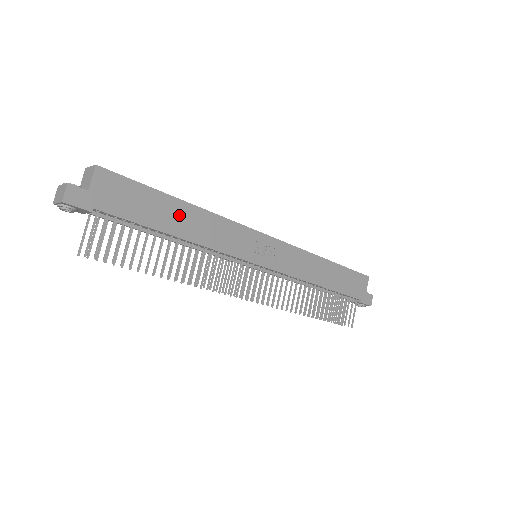
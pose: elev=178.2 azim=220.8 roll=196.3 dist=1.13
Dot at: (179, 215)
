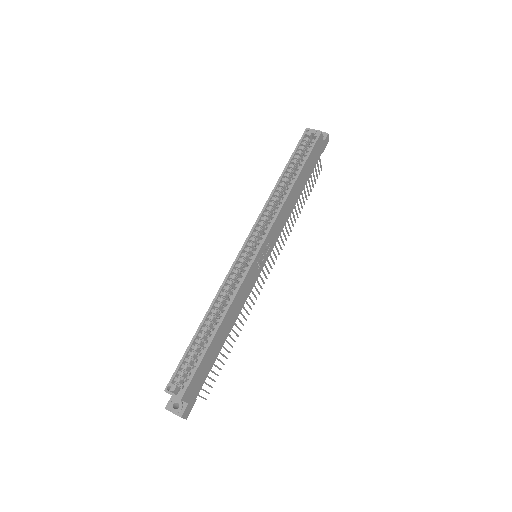
Dot at: (221, 334)
